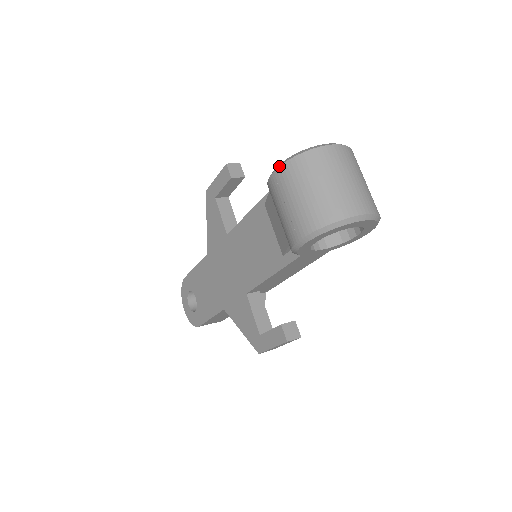
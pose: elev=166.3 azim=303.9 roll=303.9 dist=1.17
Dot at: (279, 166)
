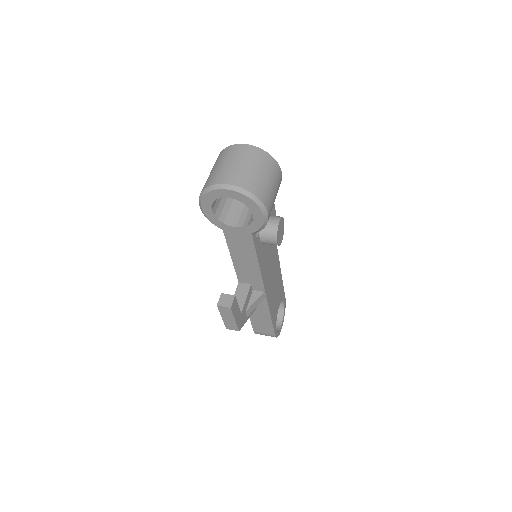
Dot at: occluded
